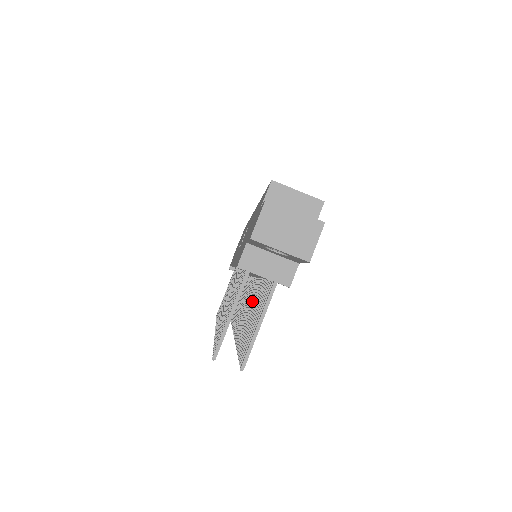
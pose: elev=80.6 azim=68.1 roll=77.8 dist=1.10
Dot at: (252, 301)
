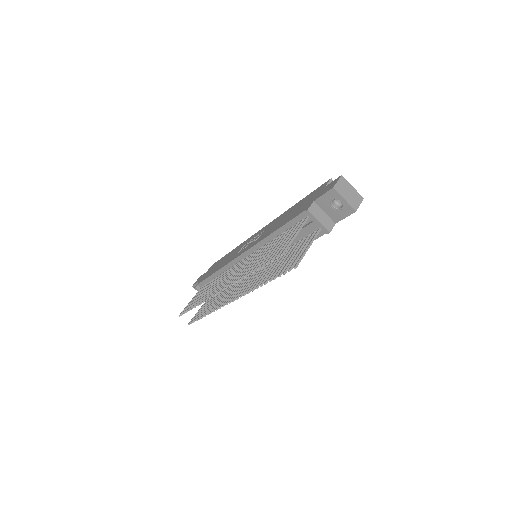
Dot at: (263, 270)
